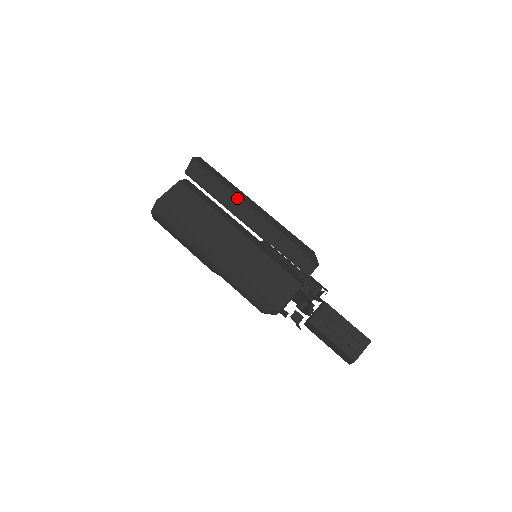
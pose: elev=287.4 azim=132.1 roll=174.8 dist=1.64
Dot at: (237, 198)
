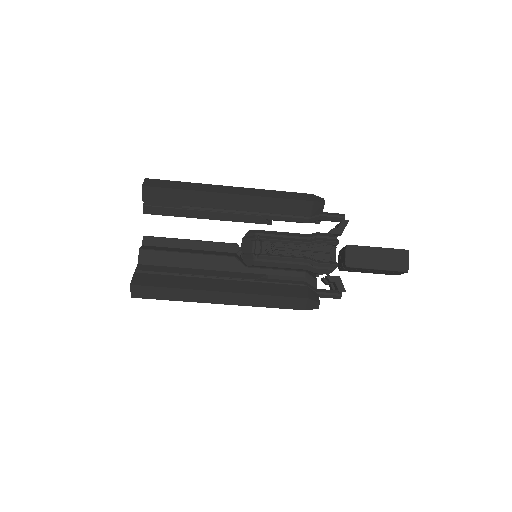
Dot at: (204, 301)
